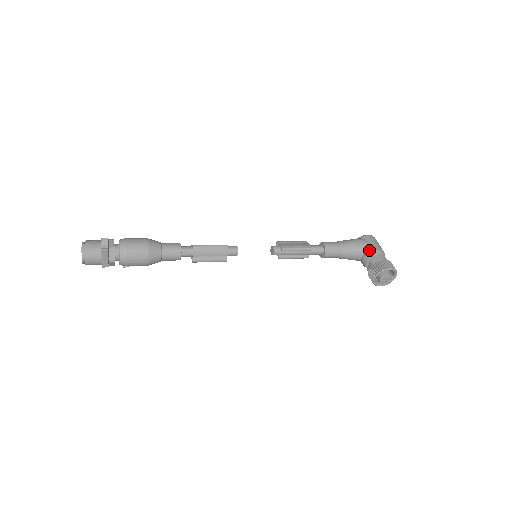
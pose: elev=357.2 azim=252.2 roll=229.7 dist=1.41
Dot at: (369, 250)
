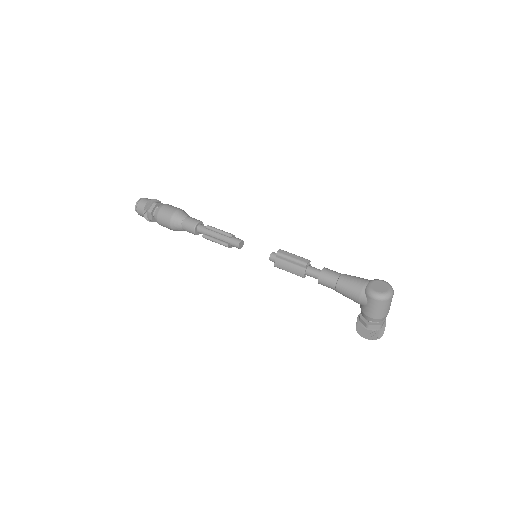
Dot at: (362, 310)
